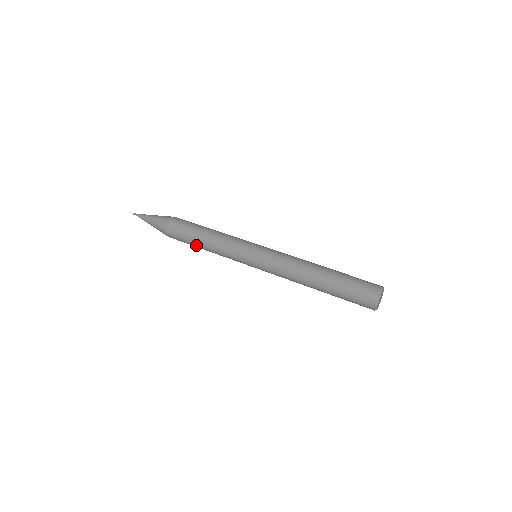
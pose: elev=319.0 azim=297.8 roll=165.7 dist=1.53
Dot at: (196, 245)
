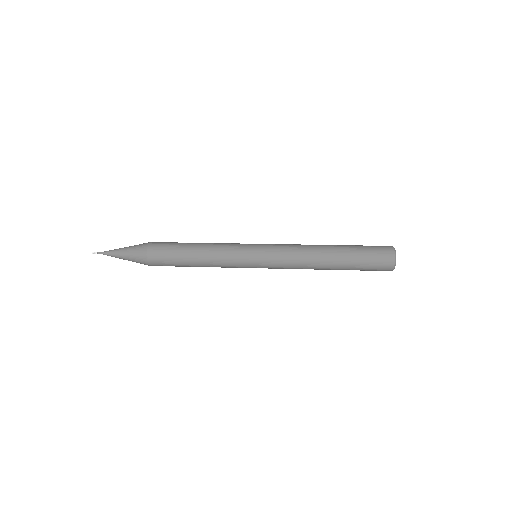
Dot at: (188, 266)
